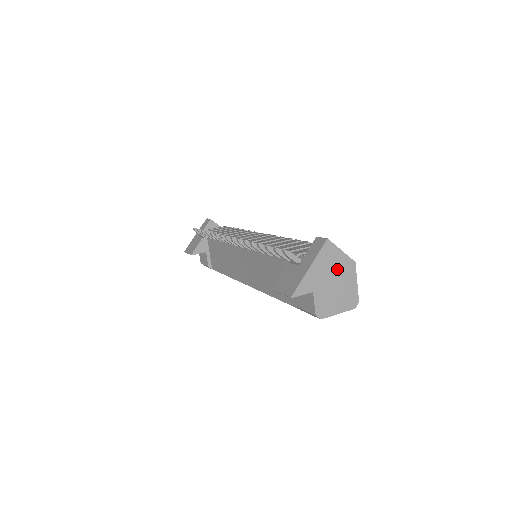
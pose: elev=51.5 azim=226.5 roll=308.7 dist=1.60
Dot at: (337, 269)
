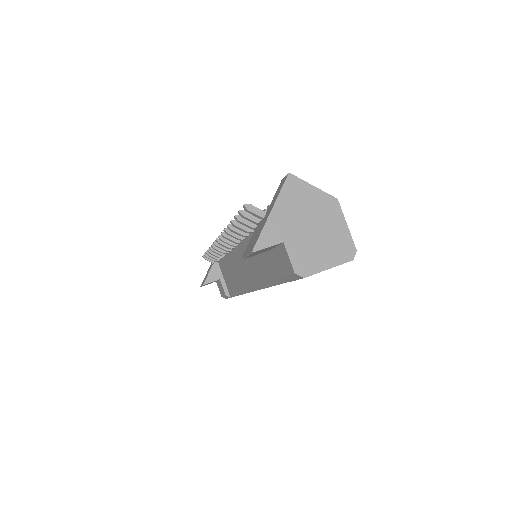
Dot at: (312, 210)
